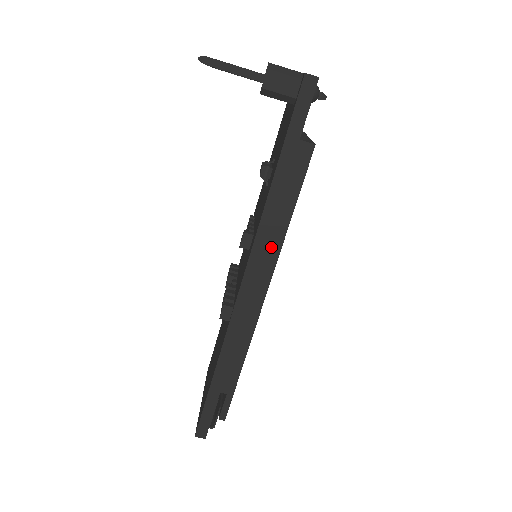
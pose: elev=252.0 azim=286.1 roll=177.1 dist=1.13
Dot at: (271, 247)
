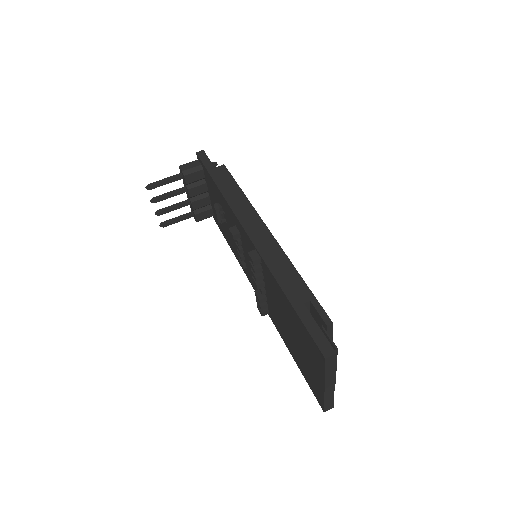
Dot at: (244, 207)
